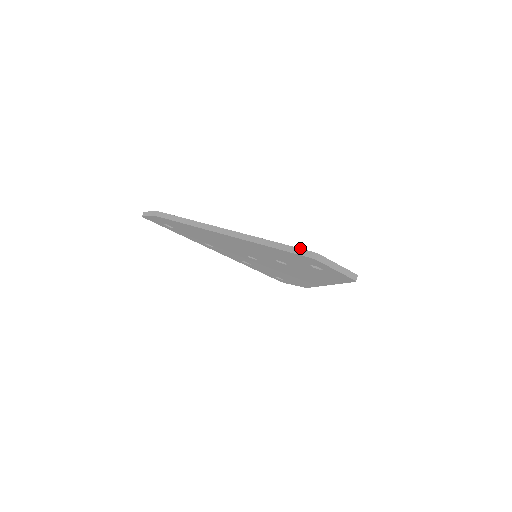
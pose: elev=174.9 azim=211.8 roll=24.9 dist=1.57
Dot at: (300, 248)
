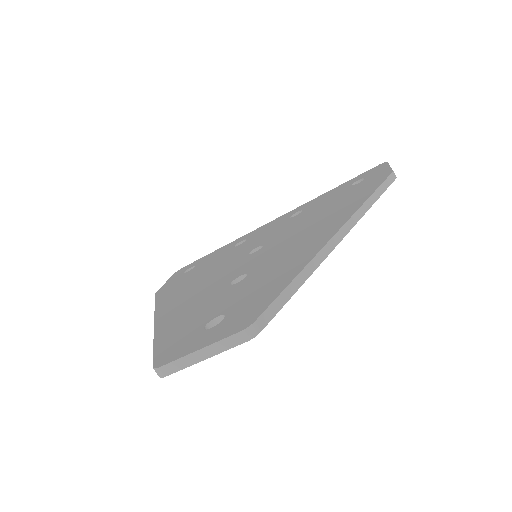
Dot at: occluded
